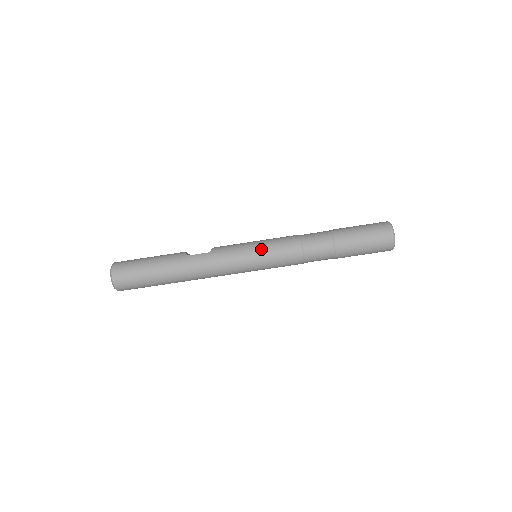
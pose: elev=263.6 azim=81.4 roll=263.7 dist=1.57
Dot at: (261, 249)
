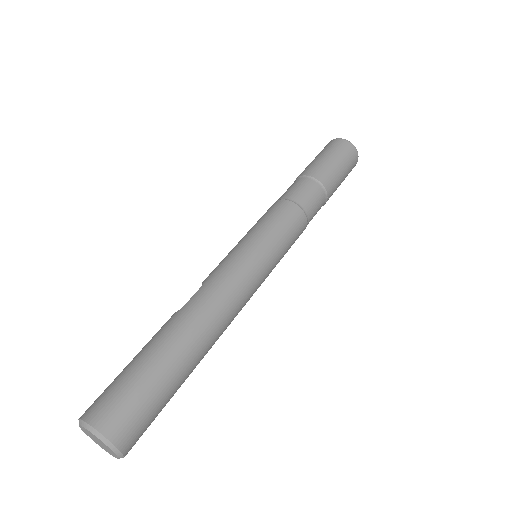
Dot at: (255, 233)
